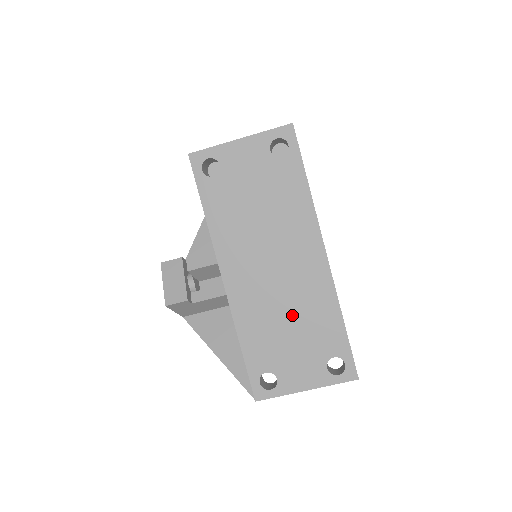
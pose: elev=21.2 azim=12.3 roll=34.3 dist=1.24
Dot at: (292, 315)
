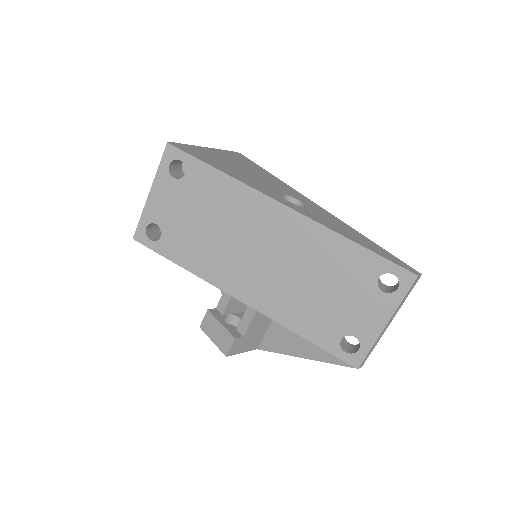
Dot at: (313, 277)
